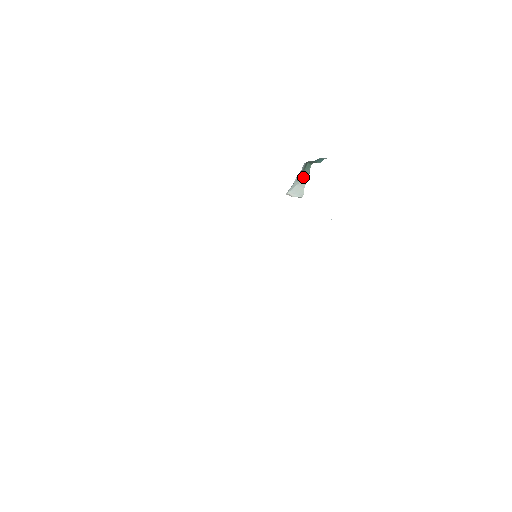
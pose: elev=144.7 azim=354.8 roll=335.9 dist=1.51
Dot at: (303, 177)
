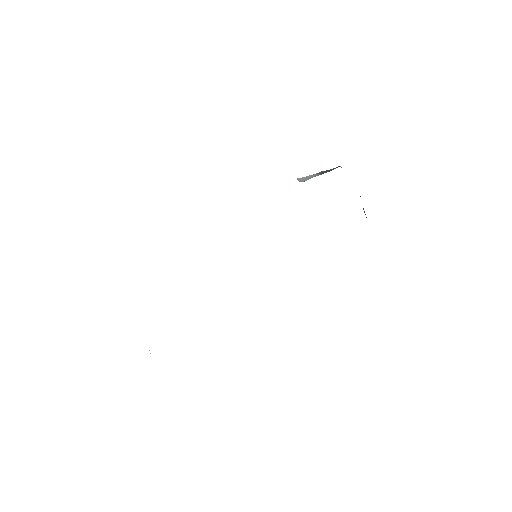
Dot at: (323, 172)
